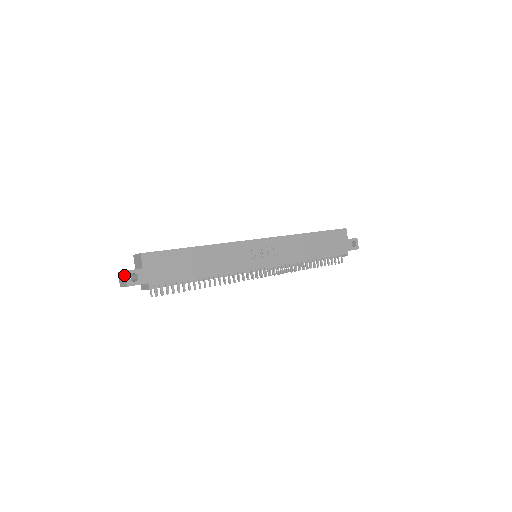
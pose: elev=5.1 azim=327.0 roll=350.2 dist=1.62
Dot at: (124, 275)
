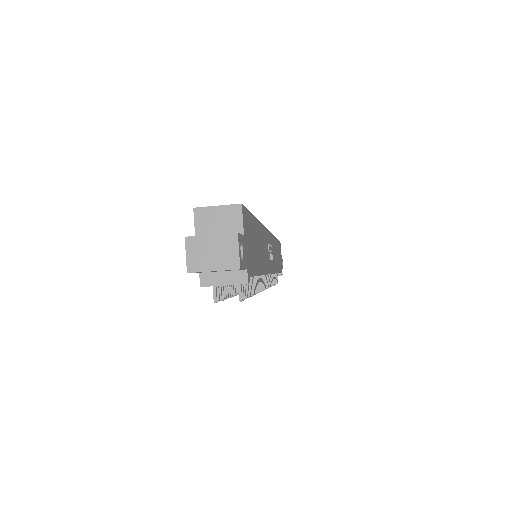
Dot at: (231, 242)
